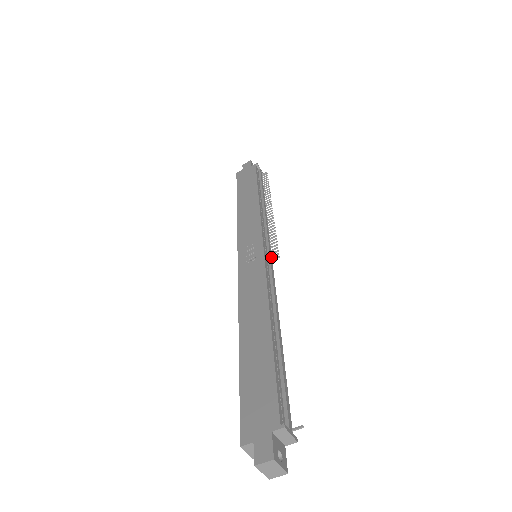
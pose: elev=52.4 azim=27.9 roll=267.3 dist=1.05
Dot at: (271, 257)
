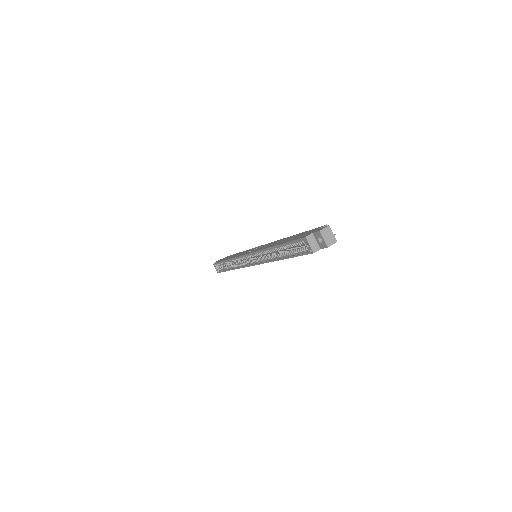
Dot at: occluded
